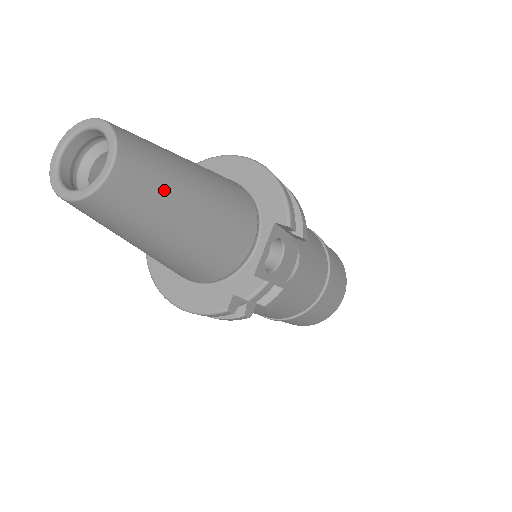
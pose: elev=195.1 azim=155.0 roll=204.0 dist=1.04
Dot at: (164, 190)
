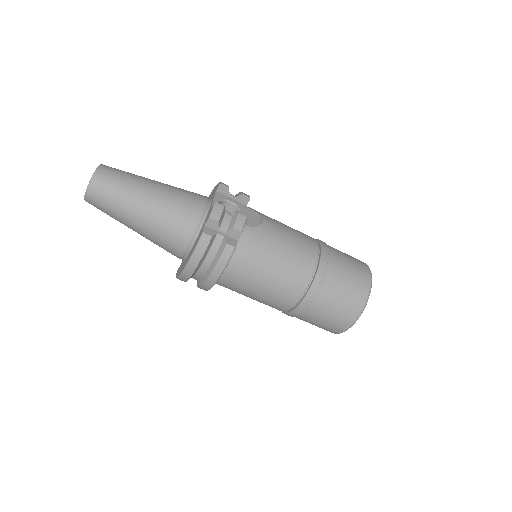
Dot at: (129, 176)
